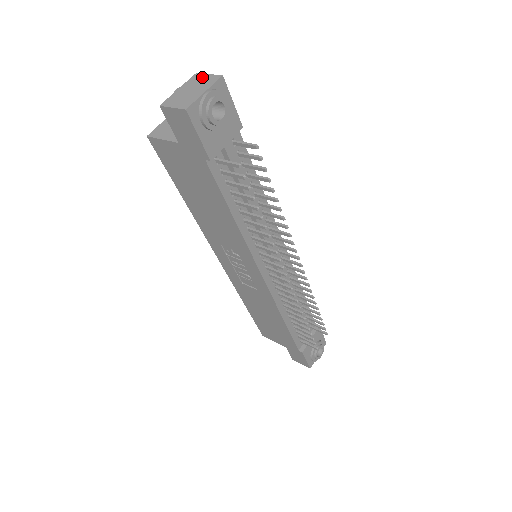
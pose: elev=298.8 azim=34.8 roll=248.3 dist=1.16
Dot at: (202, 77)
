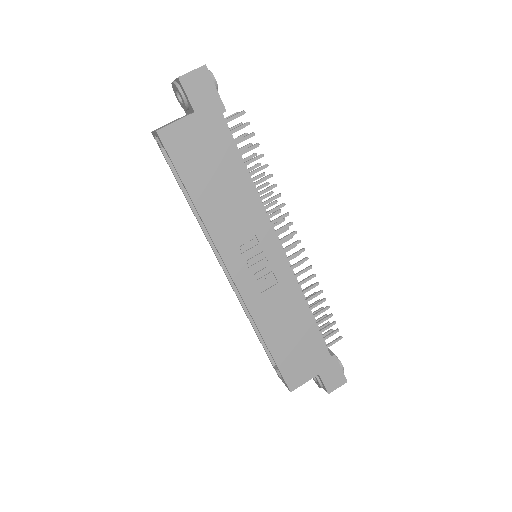
Dot at: occluded
